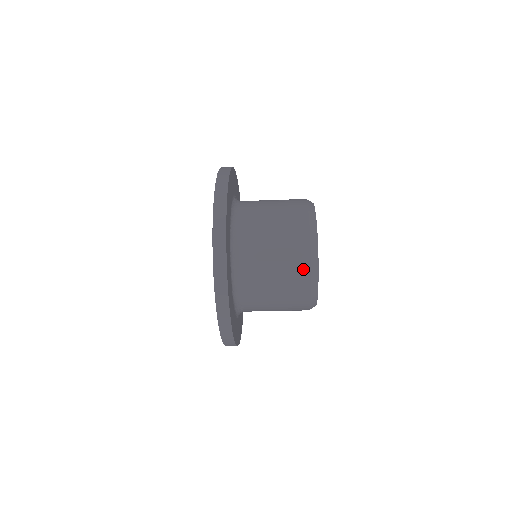
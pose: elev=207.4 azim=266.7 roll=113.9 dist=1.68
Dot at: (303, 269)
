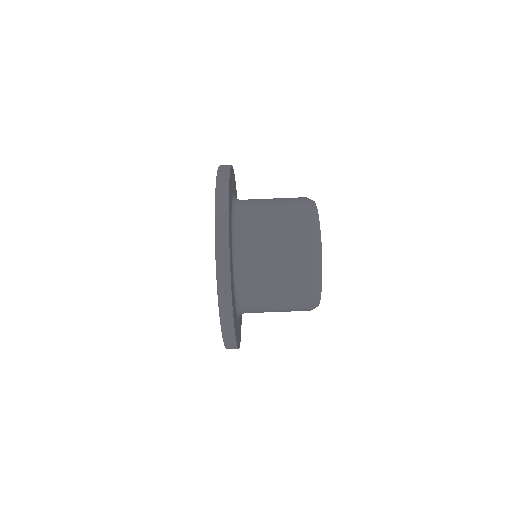
Dot at: (306, 259)
